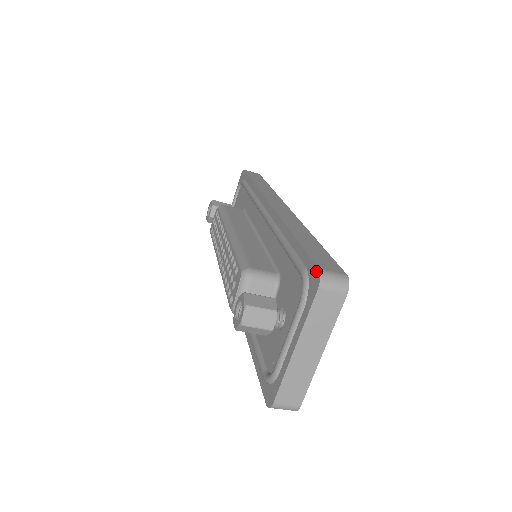
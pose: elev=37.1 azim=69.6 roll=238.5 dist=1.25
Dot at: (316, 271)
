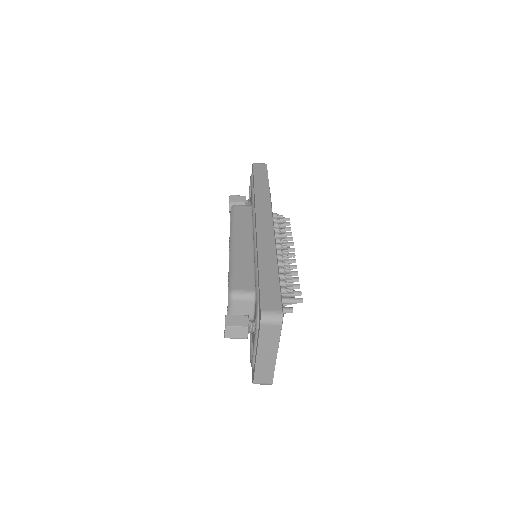
Dot at: (260, 311)
